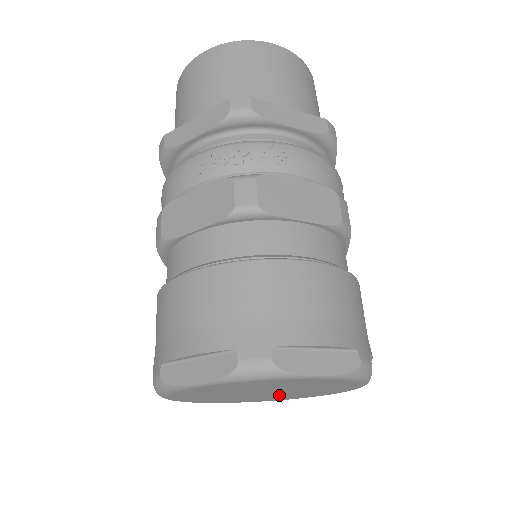
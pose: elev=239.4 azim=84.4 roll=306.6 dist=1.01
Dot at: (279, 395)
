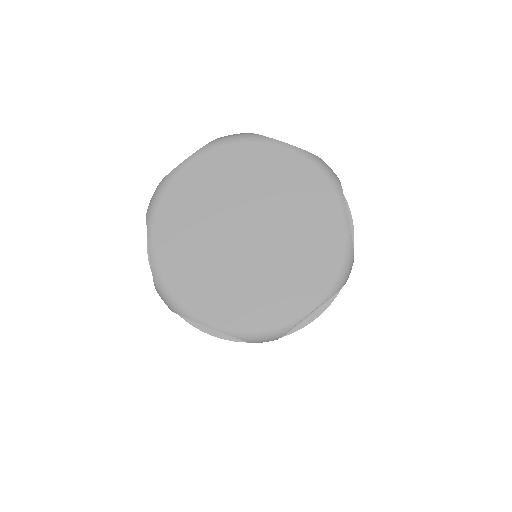
Dot at: (266, 265)
